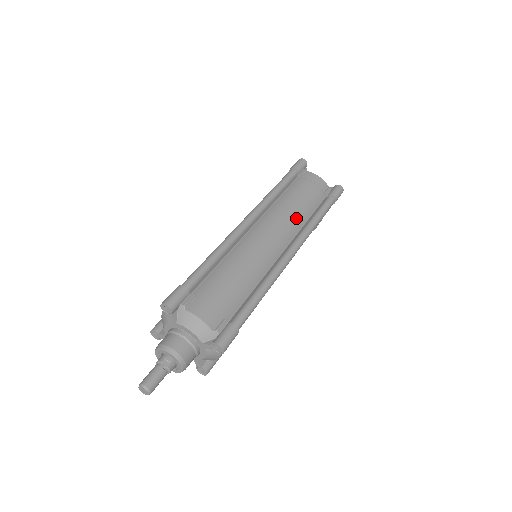
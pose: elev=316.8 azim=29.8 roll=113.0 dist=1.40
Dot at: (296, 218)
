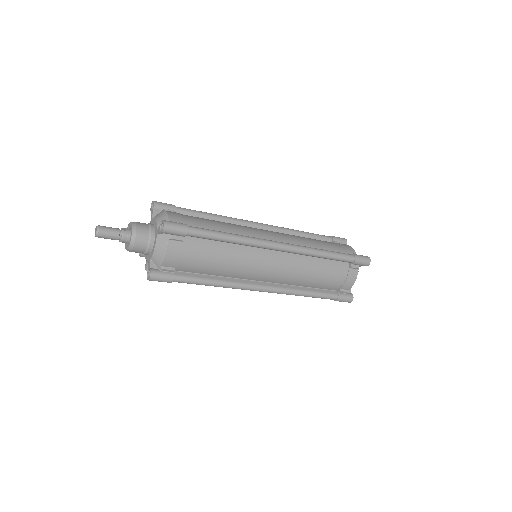
Dot at: (304, 242)
